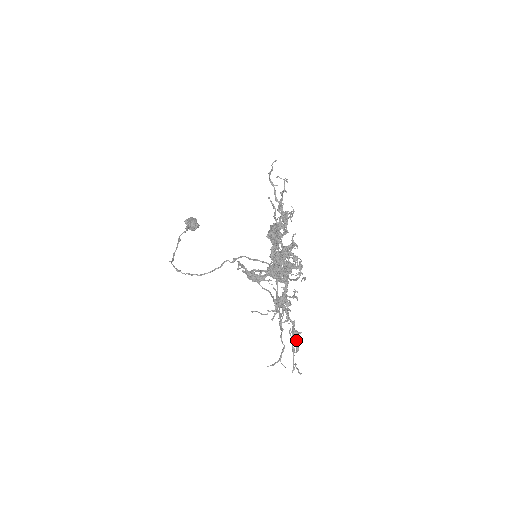
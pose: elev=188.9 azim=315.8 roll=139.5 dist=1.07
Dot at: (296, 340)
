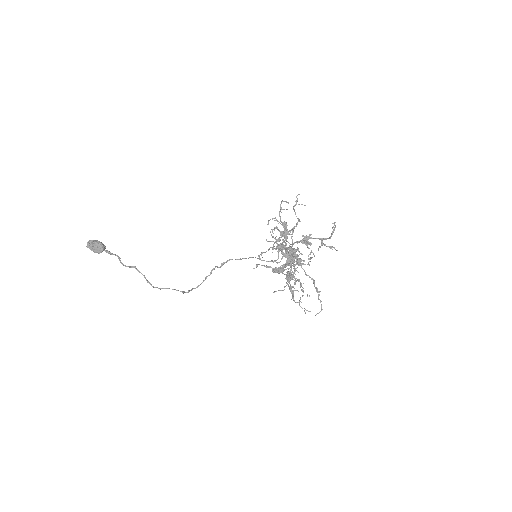
Dot at: (293, 296)
